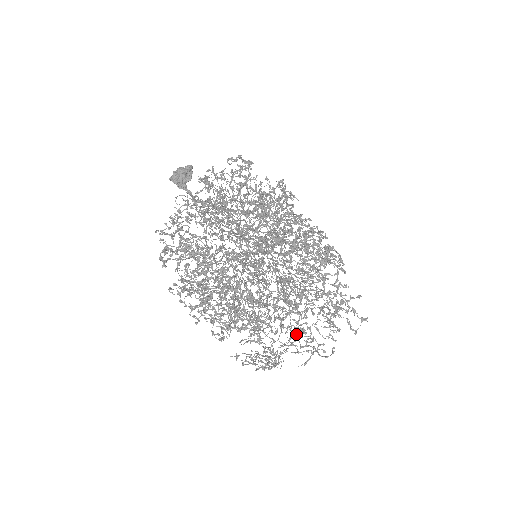
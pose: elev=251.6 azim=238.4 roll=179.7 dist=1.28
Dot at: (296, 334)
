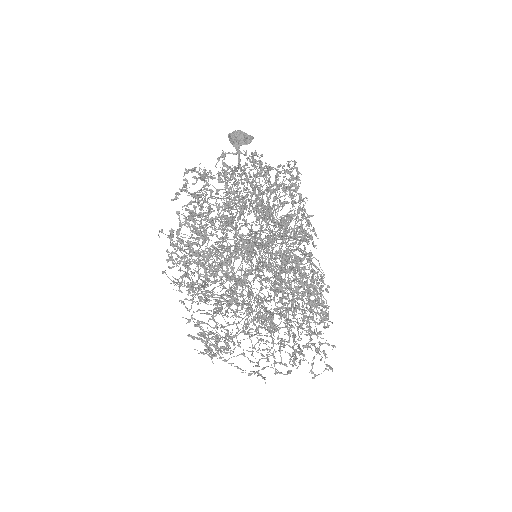
Dot at: (256, 343)
